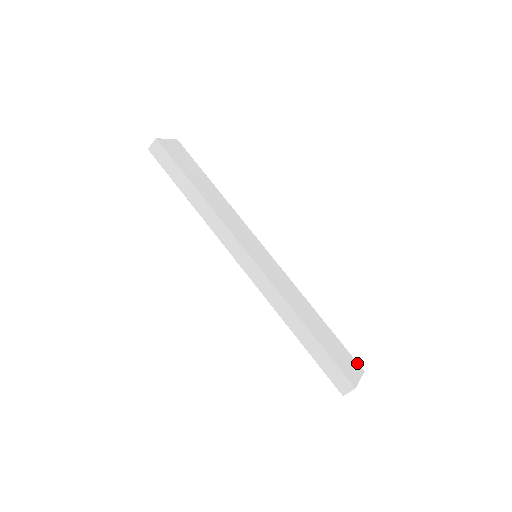
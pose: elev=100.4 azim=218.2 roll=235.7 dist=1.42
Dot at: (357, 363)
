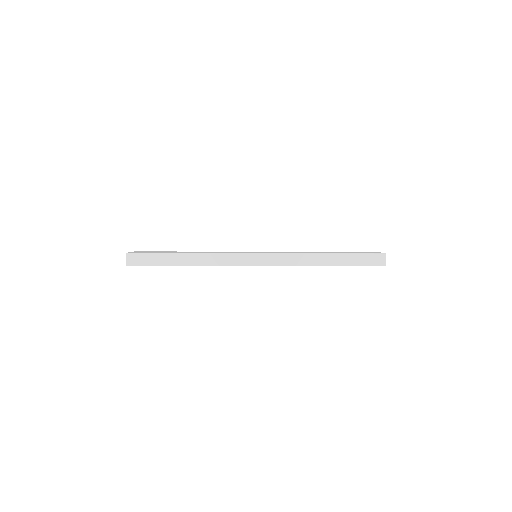
Dot at: occluded
